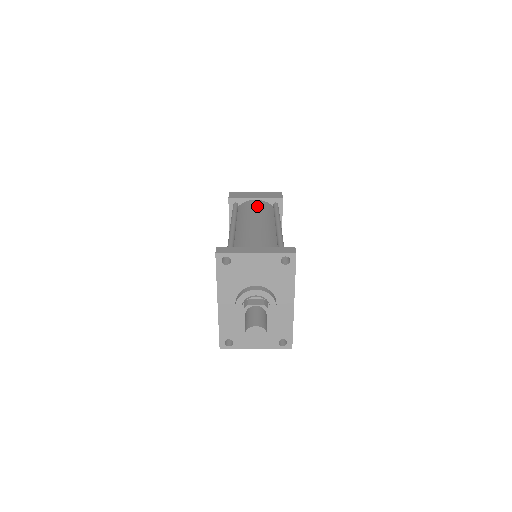
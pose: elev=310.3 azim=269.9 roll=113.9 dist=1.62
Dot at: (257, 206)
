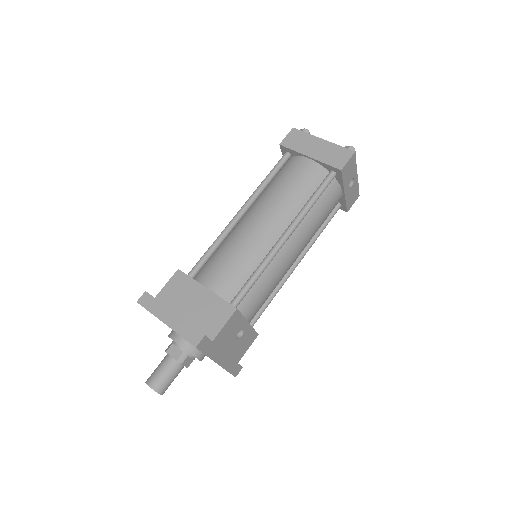
Dot at: (295, 179)
